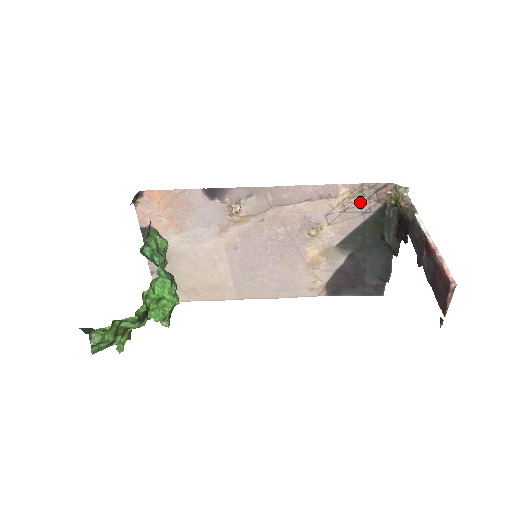
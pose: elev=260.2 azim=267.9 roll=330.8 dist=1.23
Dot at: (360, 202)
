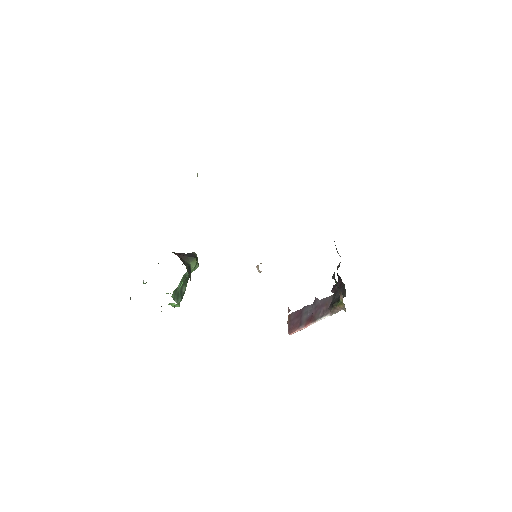
Dot at: occluded
